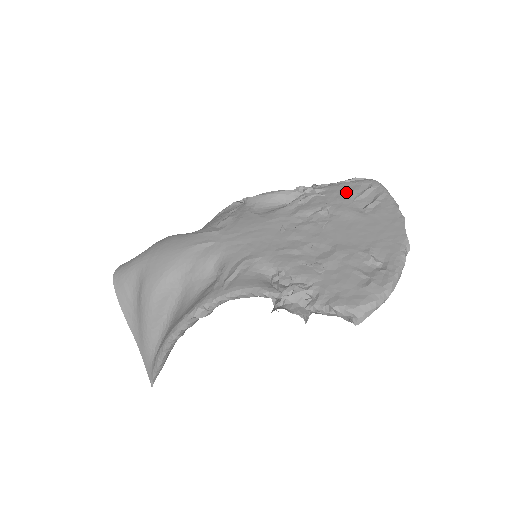
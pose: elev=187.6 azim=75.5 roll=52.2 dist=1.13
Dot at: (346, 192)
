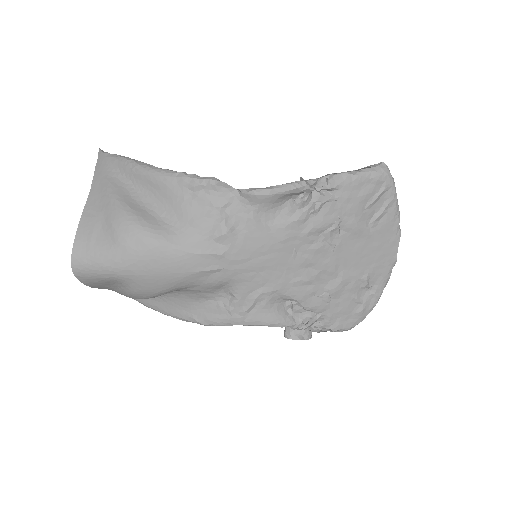
Dot at: (360, 197)
